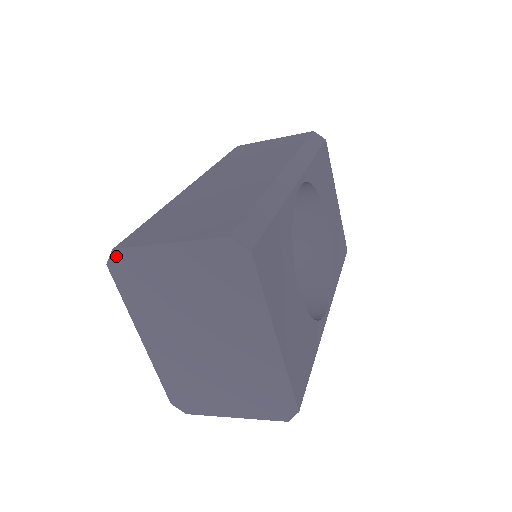
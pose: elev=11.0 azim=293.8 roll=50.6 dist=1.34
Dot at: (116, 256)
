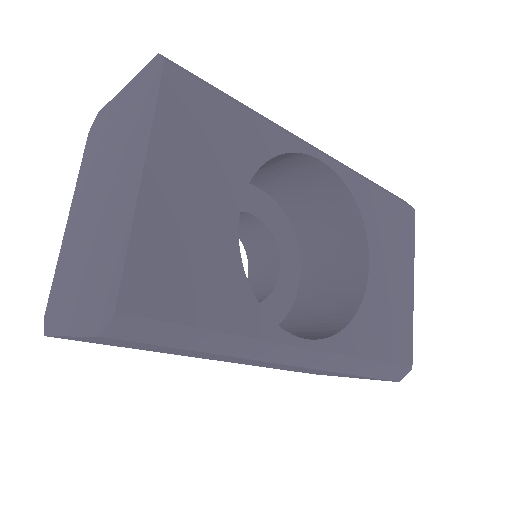
Dot at: (96, 120)
